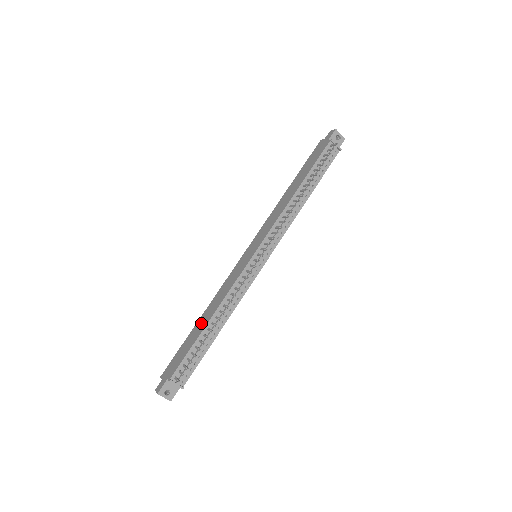
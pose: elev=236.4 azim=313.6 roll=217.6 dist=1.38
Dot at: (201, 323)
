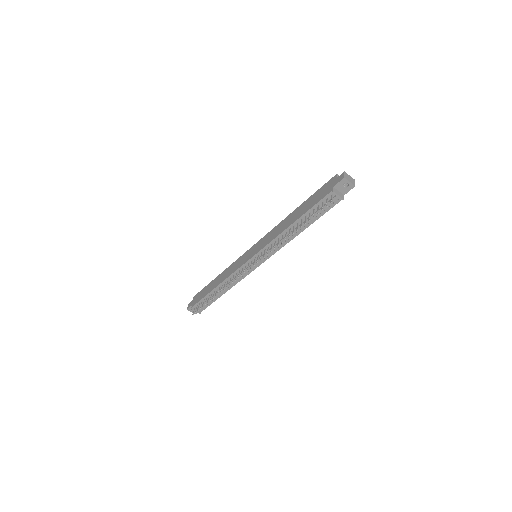
Dot at: (215, 282)
